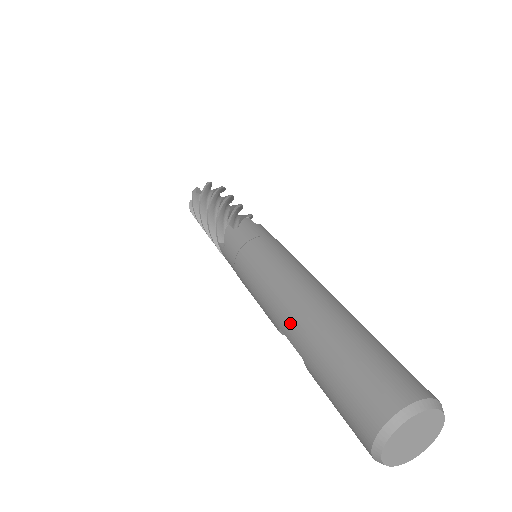
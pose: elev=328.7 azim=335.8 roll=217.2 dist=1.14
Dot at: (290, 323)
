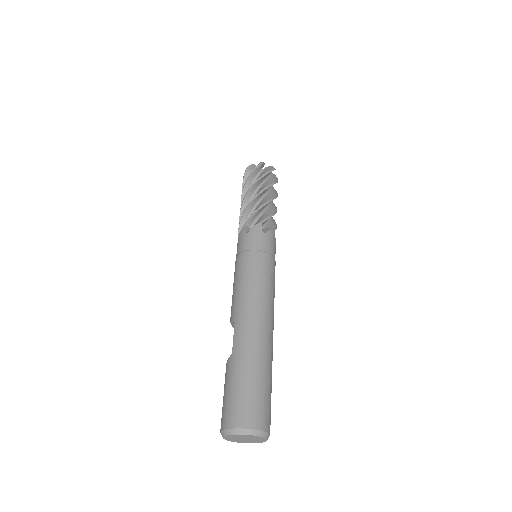
Dot at: (244, 330)
